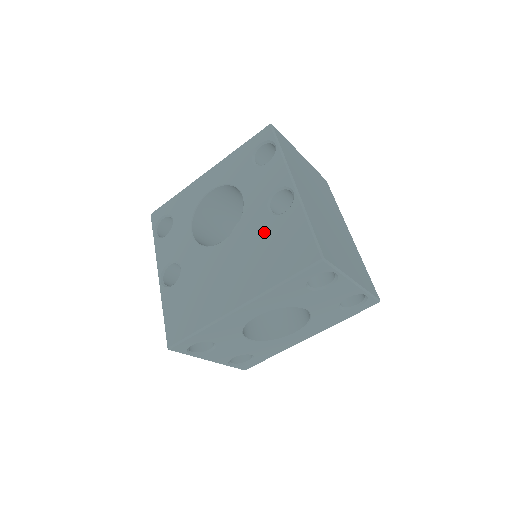
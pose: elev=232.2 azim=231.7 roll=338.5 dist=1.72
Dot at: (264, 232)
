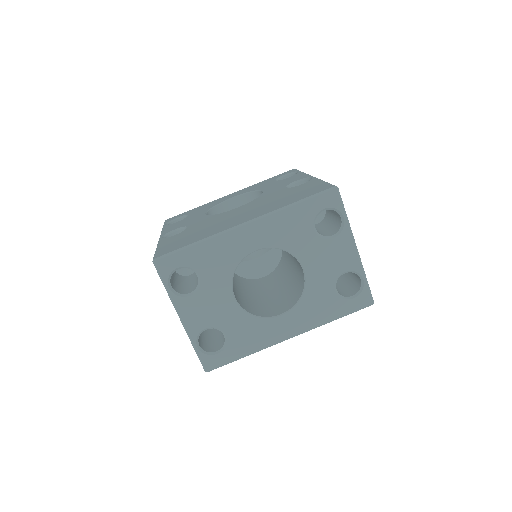
Dot at: (281, 194)
